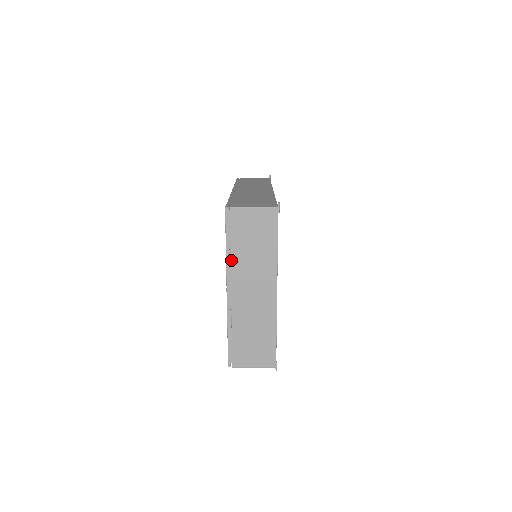
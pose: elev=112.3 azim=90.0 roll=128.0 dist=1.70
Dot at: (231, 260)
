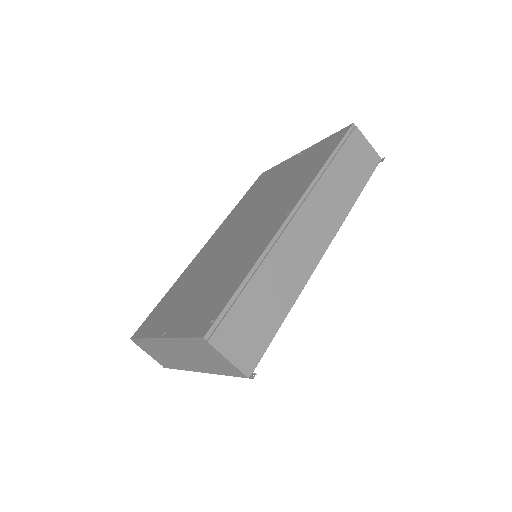
Dot at: (179, 342)
